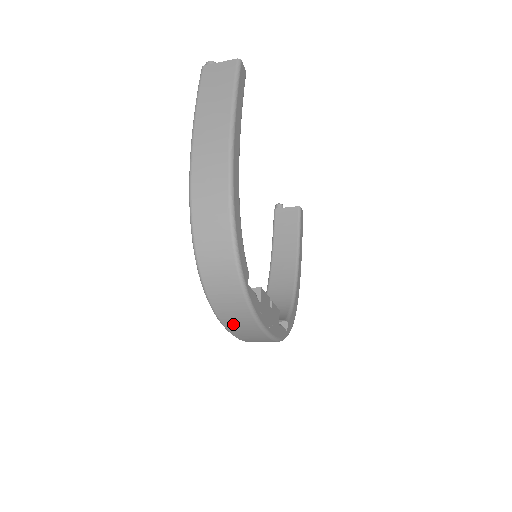
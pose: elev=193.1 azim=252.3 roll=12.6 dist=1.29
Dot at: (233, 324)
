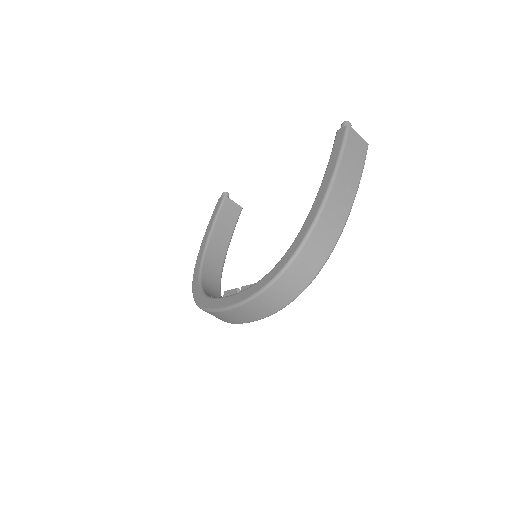
Dot at: (246, 310)
